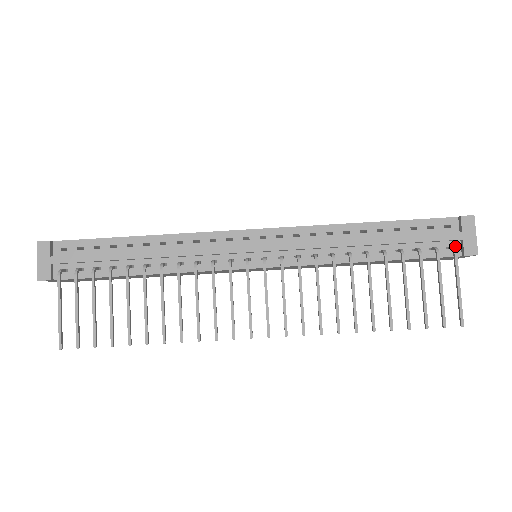
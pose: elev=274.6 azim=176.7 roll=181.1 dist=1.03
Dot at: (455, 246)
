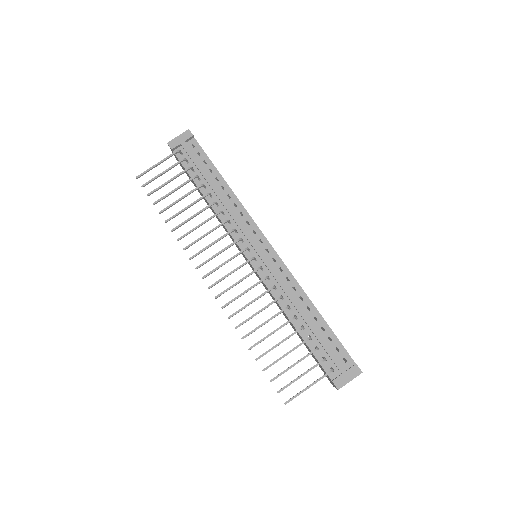
Dot at: (336, 372)
